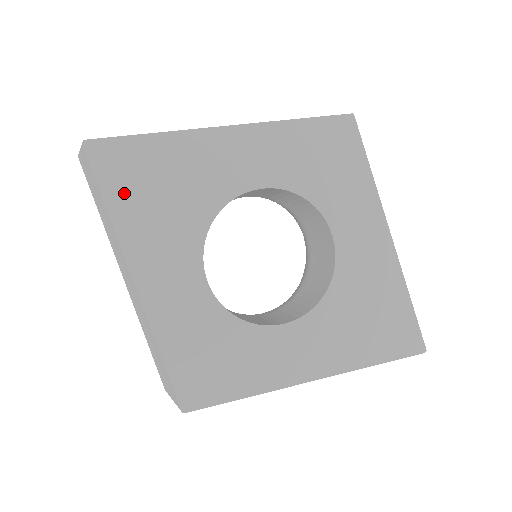
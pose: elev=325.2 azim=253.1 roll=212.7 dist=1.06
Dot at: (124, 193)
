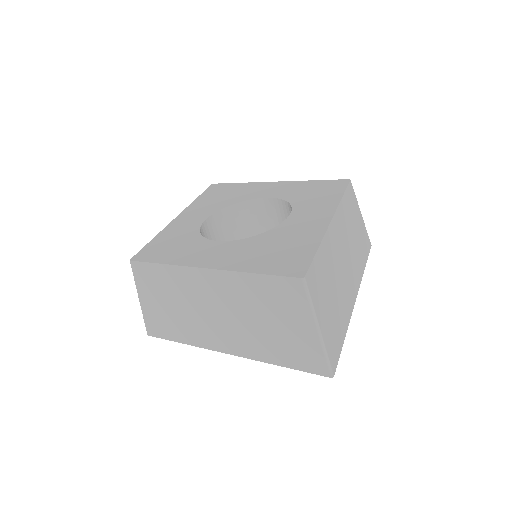
Dot at: (208, 195)
